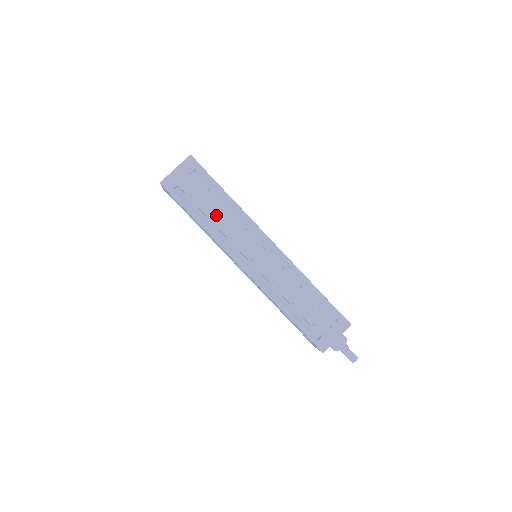
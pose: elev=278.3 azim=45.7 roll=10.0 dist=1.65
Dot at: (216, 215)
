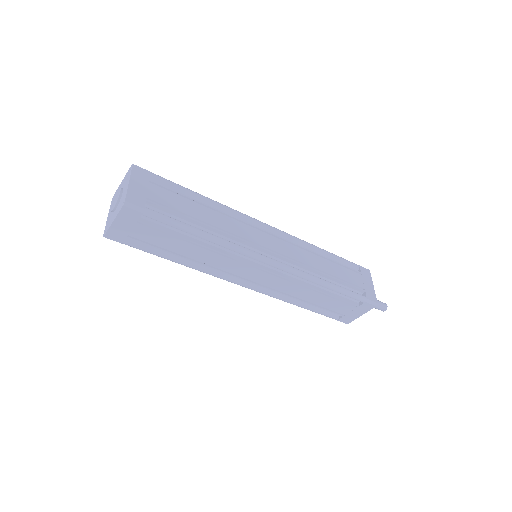
Dot at: (190, 254)
